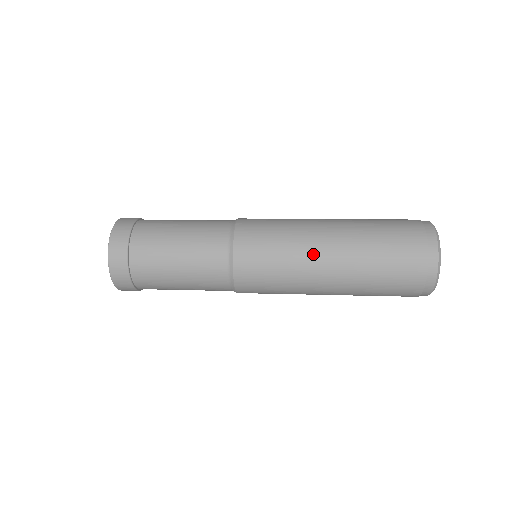
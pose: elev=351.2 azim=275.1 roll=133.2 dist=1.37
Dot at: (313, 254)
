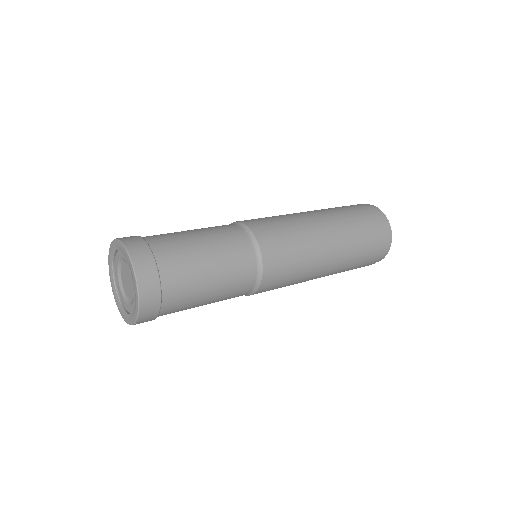
Dot at: (318, 235)
